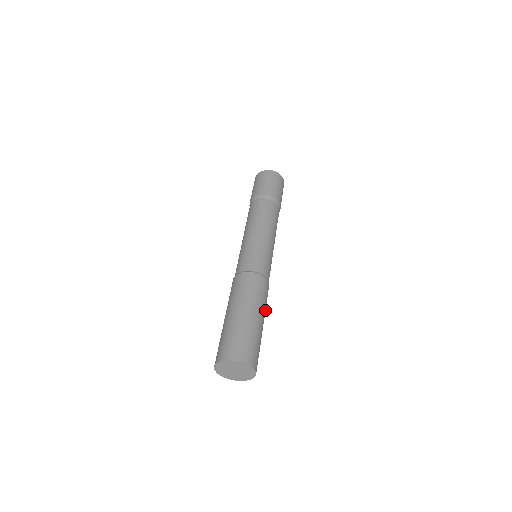
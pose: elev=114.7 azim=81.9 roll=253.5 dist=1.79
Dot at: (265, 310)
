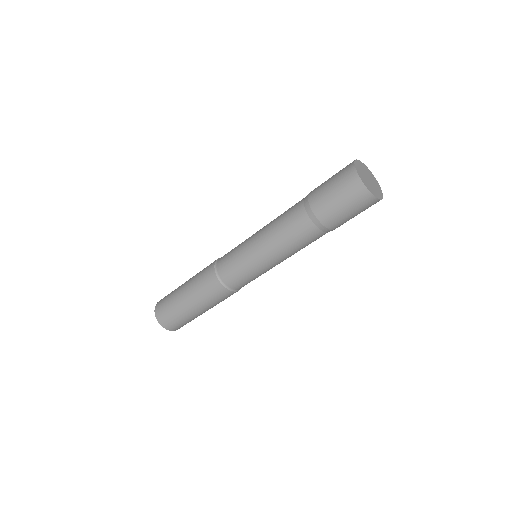
Dot at: occluded
